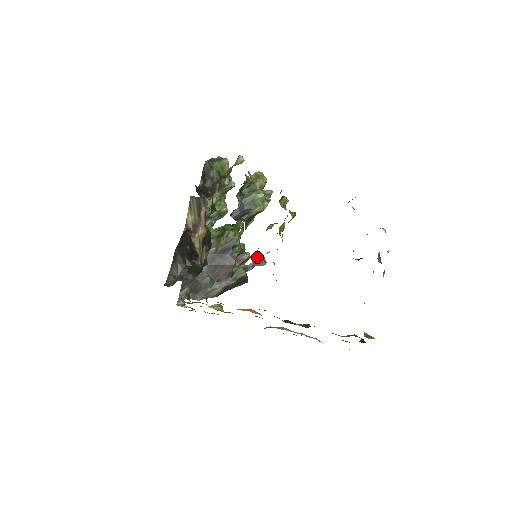
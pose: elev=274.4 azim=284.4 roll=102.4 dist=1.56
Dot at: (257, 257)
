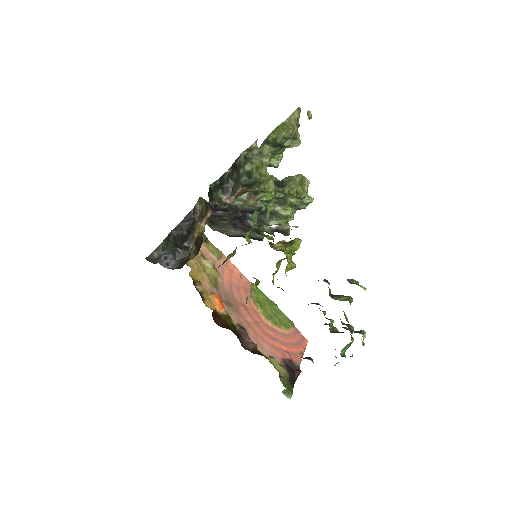
Dot at: (283, 226)
